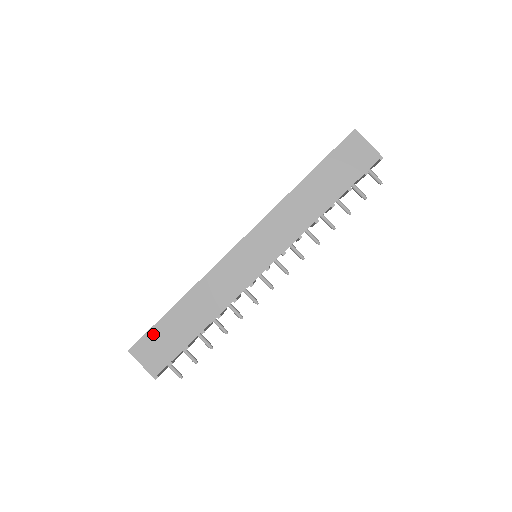
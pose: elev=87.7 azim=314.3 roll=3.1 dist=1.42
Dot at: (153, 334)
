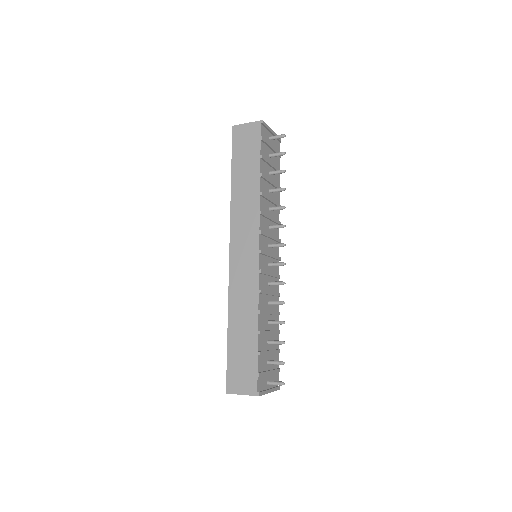
Dot at: (231, 366)
